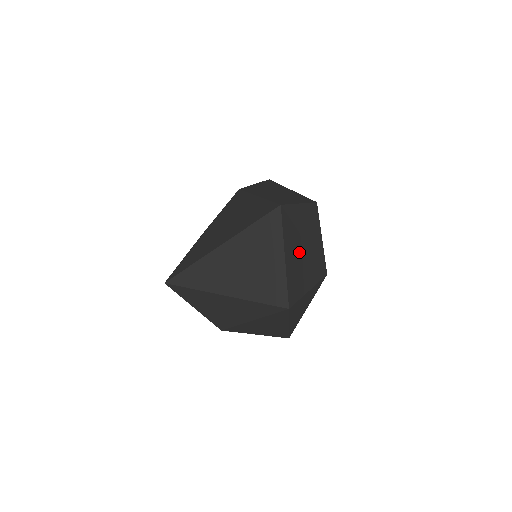
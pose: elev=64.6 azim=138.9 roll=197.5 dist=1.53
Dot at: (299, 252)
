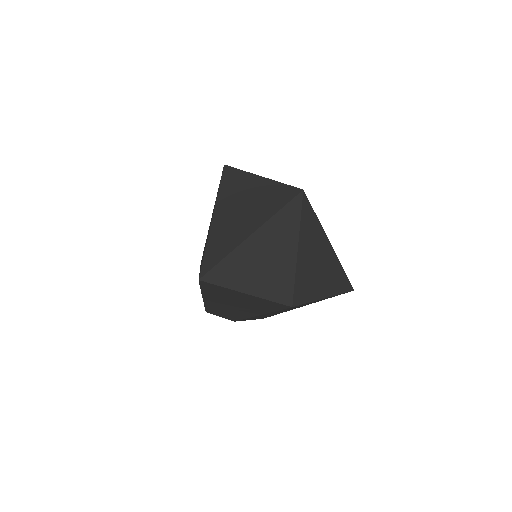
Dot at: occluded
